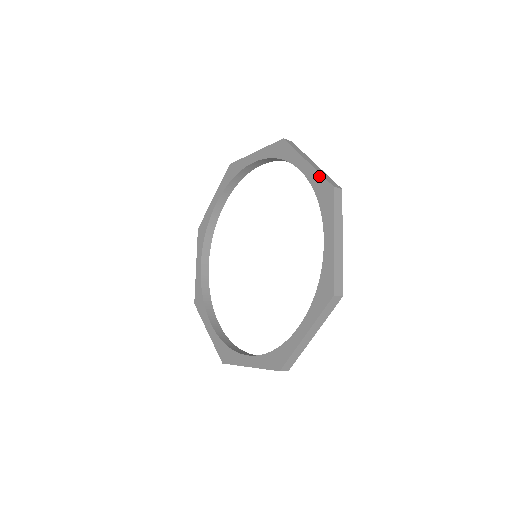
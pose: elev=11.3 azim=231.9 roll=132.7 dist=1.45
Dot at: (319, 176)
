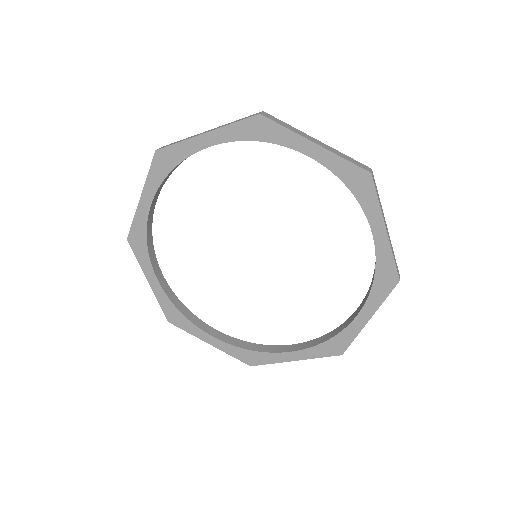
Dot at: (344, 162)
